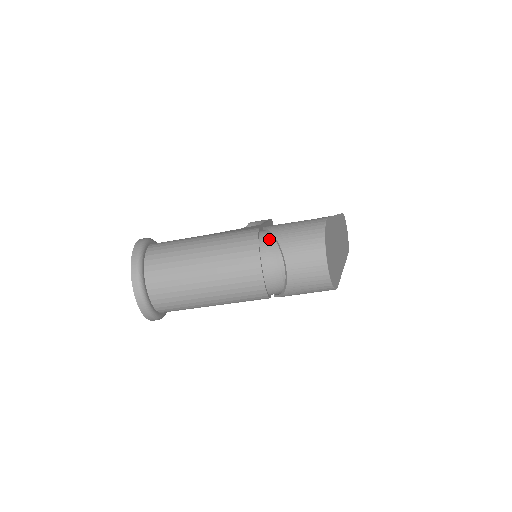
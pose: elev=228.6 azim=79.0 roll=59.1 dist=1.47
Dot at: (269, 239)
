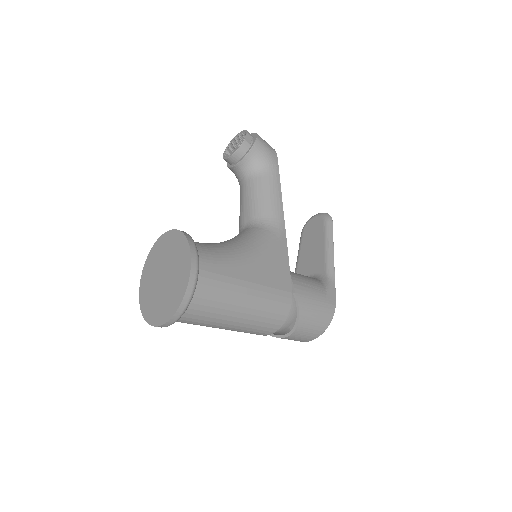
Dot at: (293, 314)
